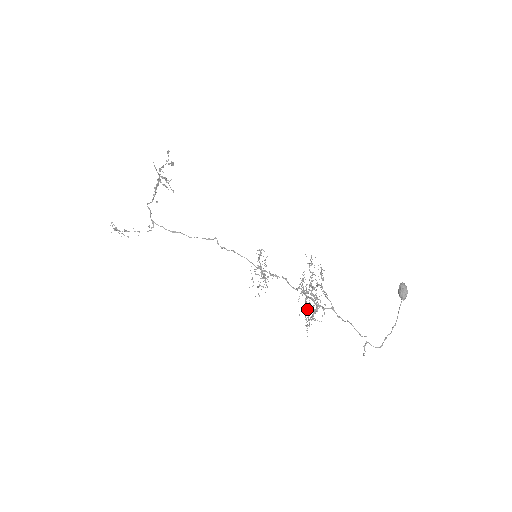
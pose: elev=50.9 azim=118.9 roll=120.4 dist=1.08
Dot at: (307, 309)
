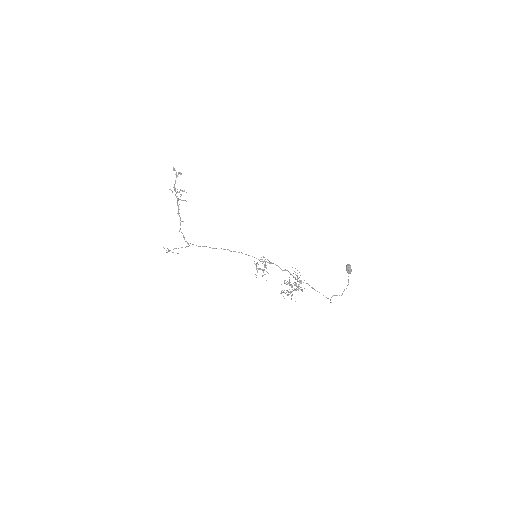
Dot at: occluded
